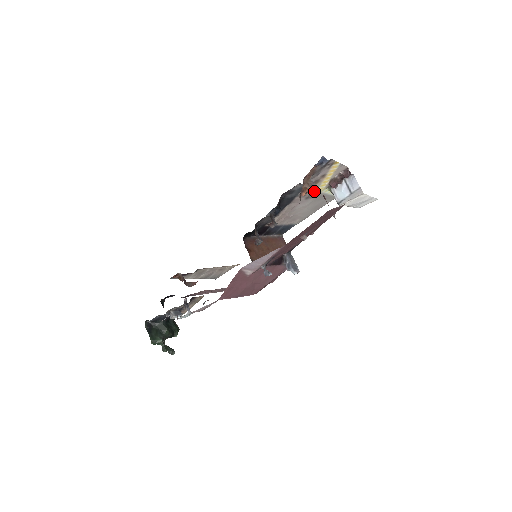
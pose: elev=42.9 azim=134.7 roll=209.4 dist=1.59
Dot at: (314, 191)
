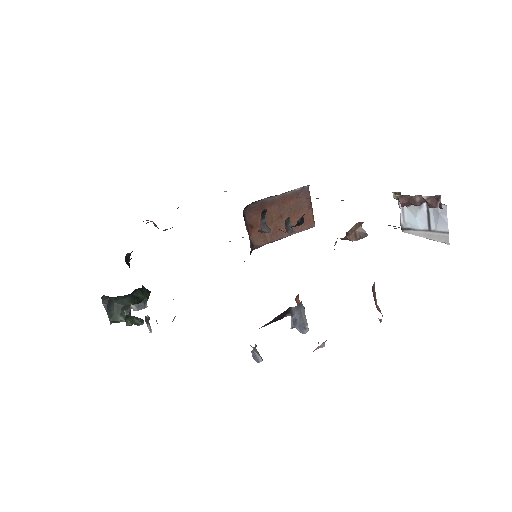
Dot at: occluded
